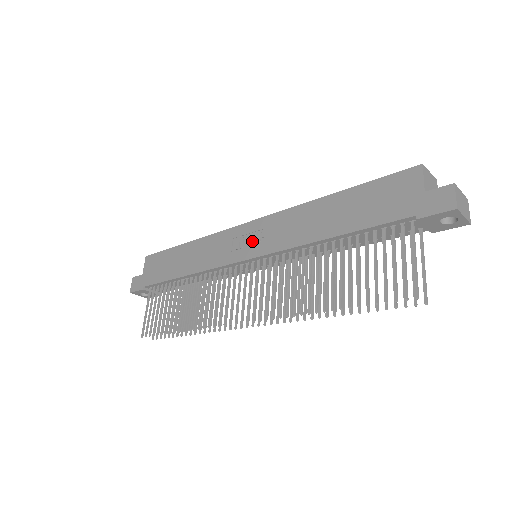
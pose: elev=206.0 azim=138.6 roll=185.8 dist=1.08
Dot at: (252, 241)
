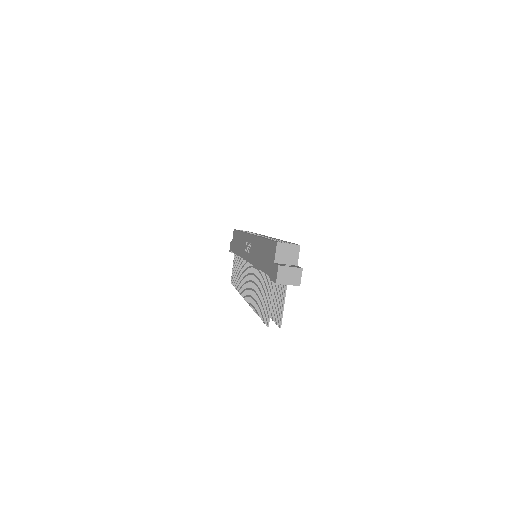
Dot at: (249, 249)
